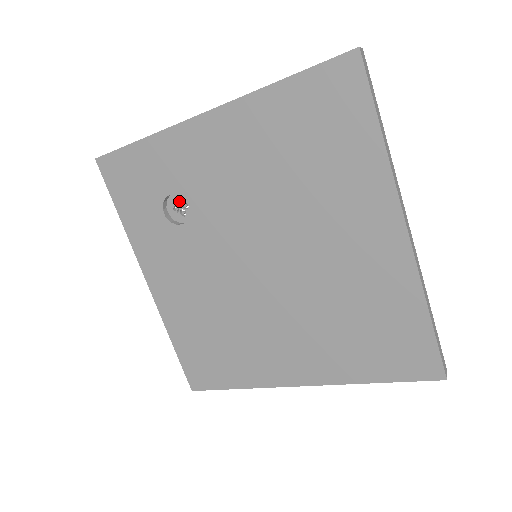
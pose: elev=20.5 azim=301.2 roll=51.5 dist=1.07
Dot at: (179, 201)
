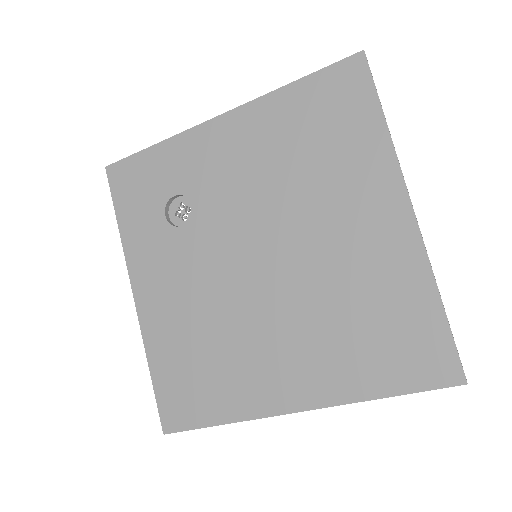
Dot at: (182, 205)
